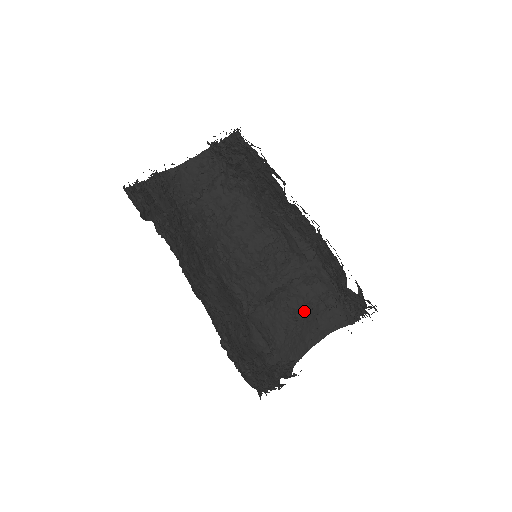
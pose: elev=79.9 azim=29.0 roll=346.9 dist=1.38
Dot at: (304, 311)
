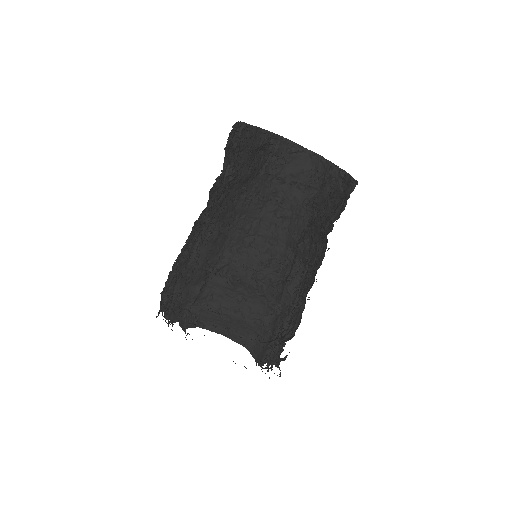
Dot at: (244, 317)
